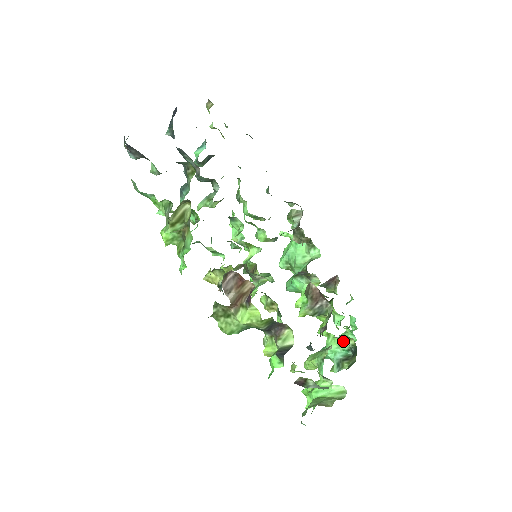
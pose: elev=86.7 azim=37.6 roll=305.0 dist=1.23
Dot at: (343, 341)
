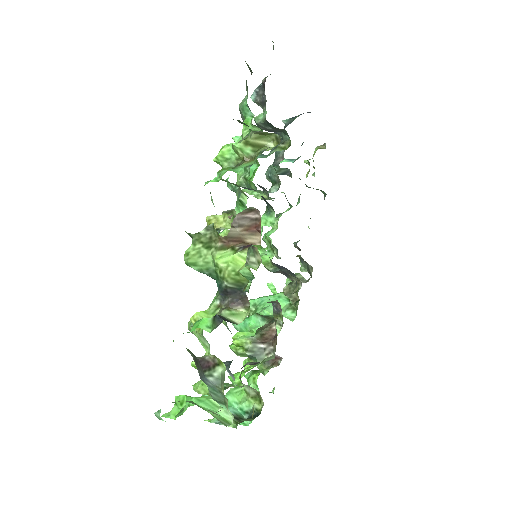
Dot at: (250, 399)
